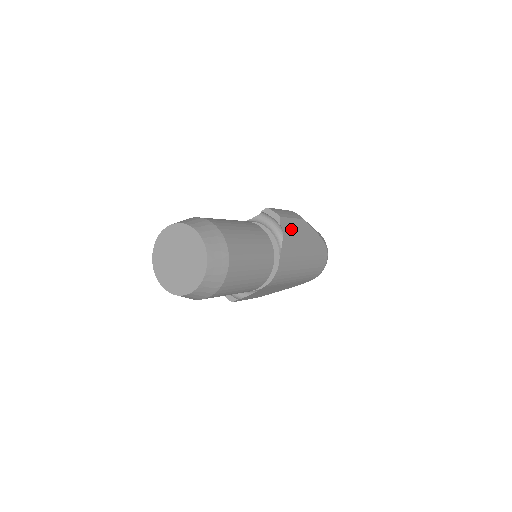
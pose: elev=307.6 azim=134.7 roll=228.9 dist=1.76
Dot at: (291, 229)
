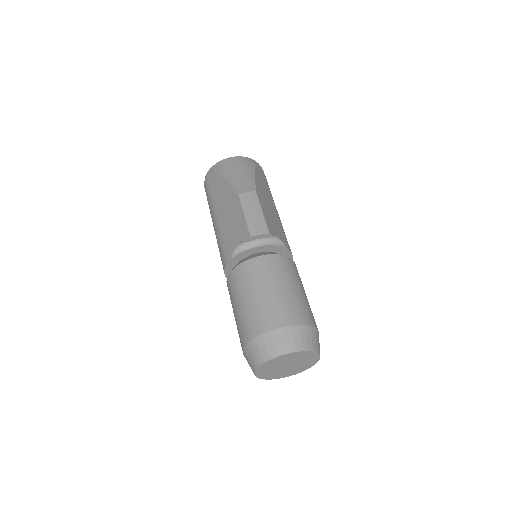
Dot at: (269, 219)
